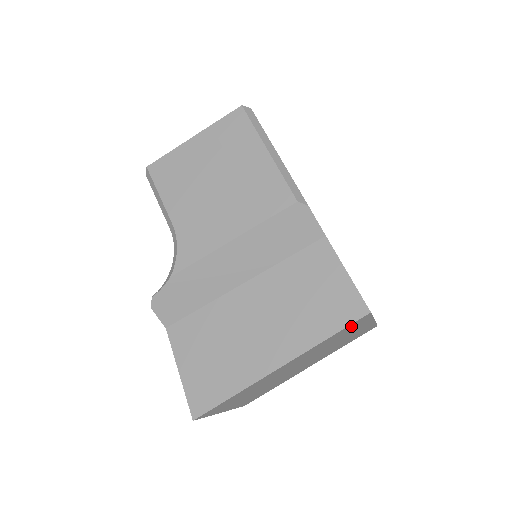
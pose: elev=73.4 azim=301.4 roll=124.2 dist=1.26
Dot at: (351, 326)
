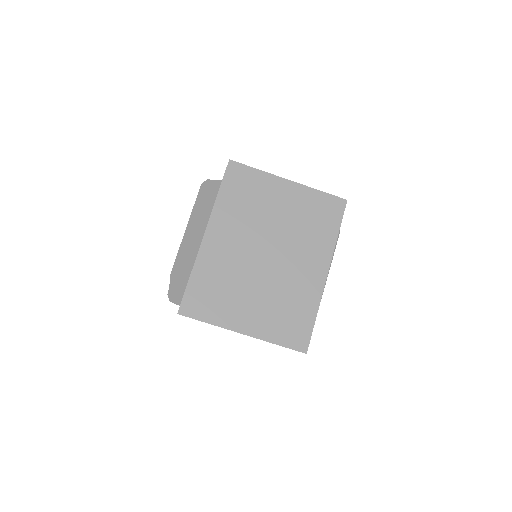
Dot at: (235, 180)
